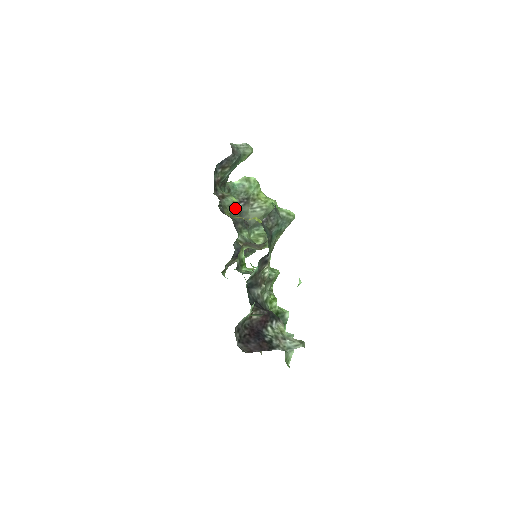
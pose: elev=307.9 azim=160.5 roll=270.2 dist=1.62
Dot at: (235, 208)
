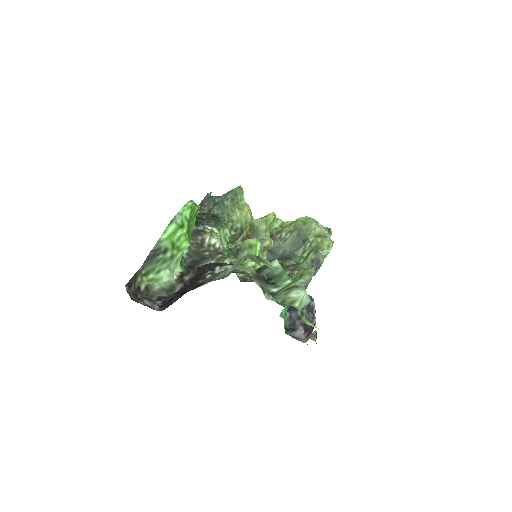
Dot at: occluded
